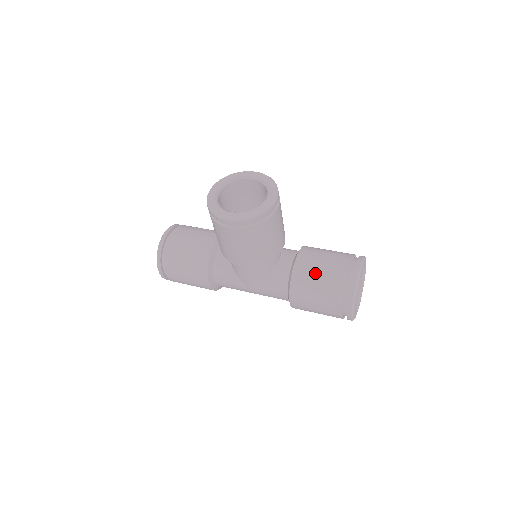
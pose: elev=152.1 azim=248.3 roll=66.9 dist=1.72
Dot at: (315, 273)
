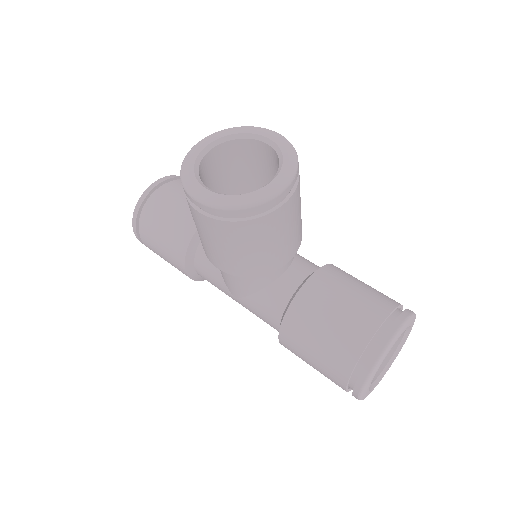
Dot at: (324, 315)
